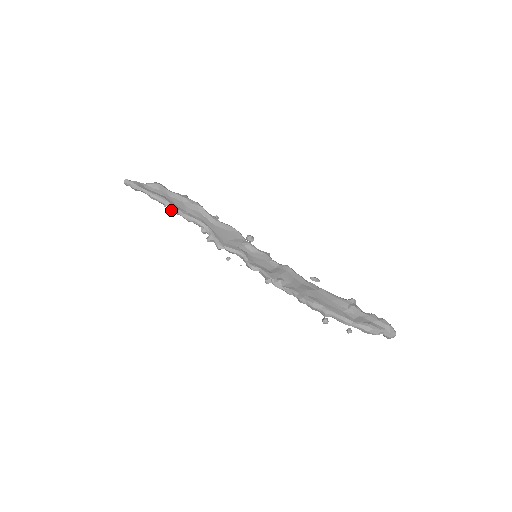
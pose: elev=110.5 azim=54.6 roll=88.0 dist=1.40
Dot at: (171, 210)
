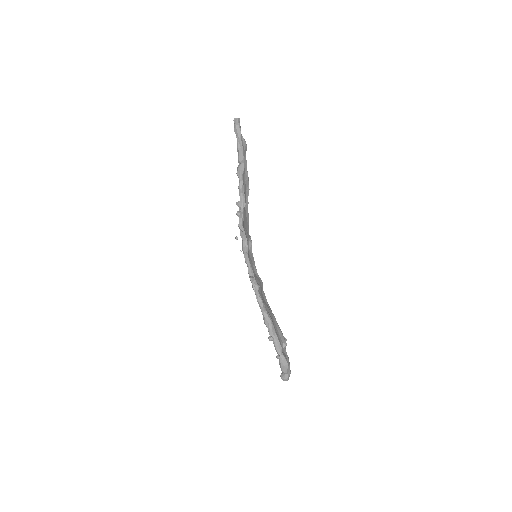
Dot at: (240, 170)
